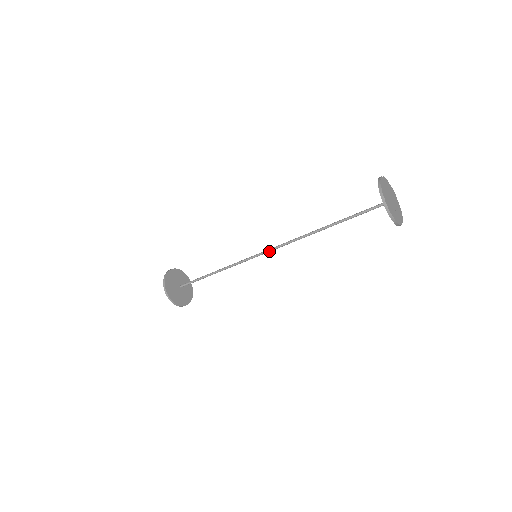
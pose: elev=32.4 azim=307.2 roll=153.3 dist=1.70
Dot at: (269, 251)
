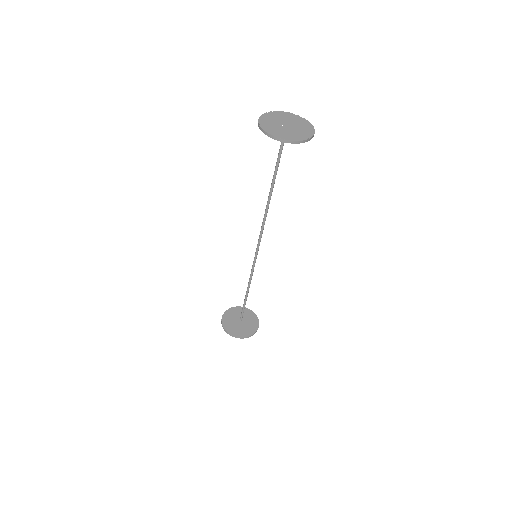
Dot at: (259, 244)
